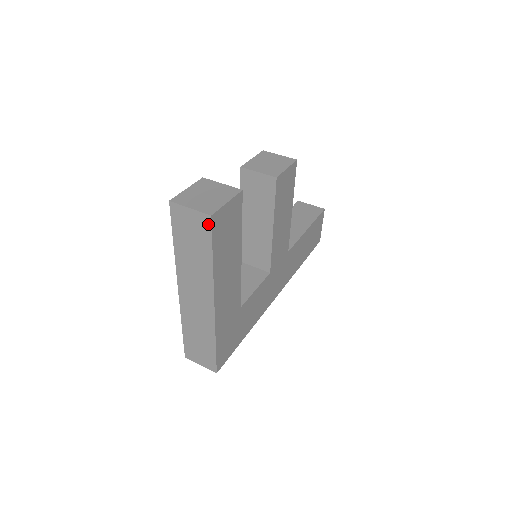
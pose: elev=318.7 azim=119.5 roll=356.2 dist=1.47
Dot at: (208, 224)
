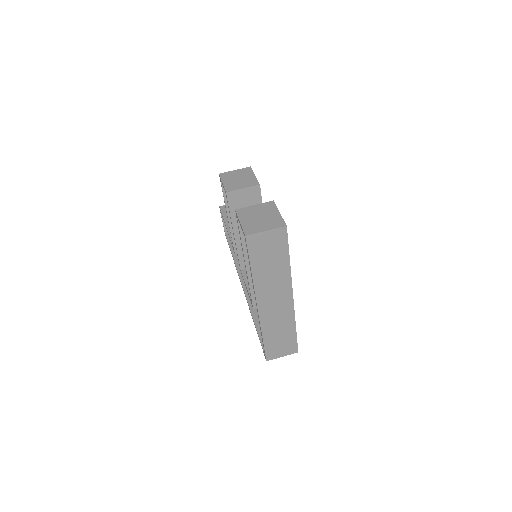
Dot at: (284, 234)
